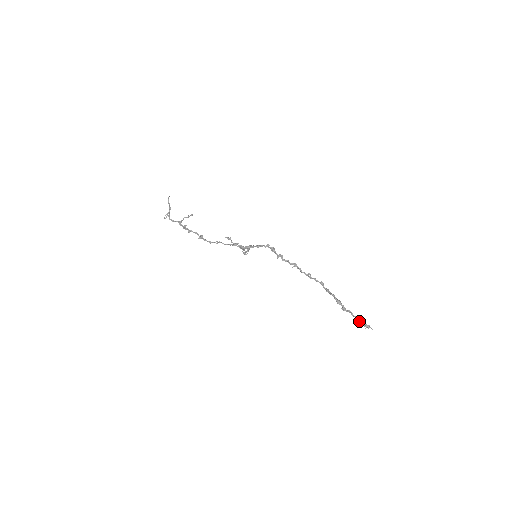
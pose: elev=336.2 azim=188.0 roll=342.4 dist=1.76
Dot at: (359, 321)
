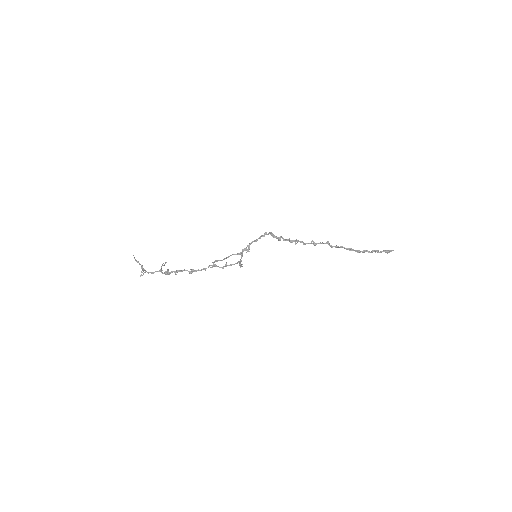
Dot at: (378, 252)
